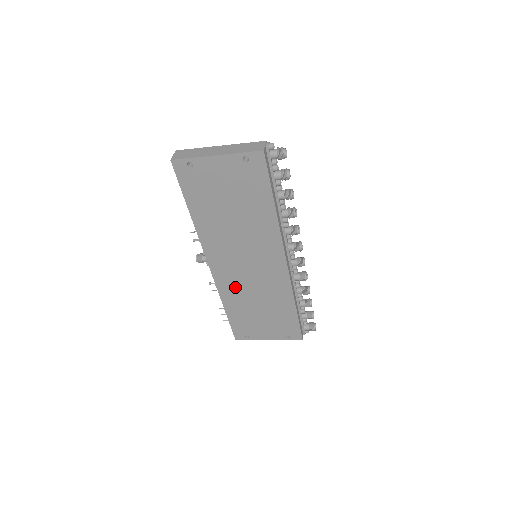
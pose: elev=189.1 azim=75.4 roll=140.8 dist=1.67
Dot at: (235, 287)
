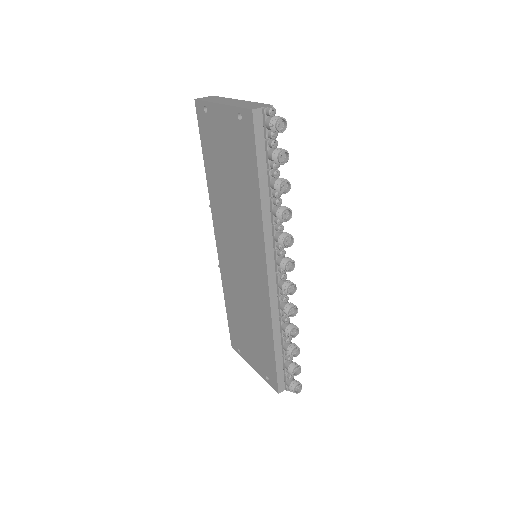
Dot at: (232, 281)
